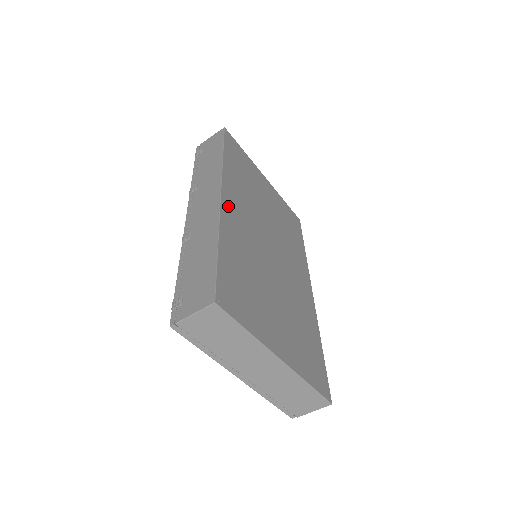
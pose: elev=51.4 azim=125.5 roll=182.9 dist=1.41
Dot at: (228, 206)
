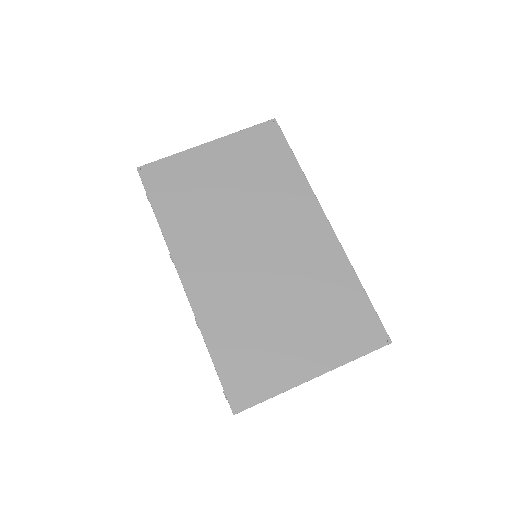
Dot at: (194, 285)
